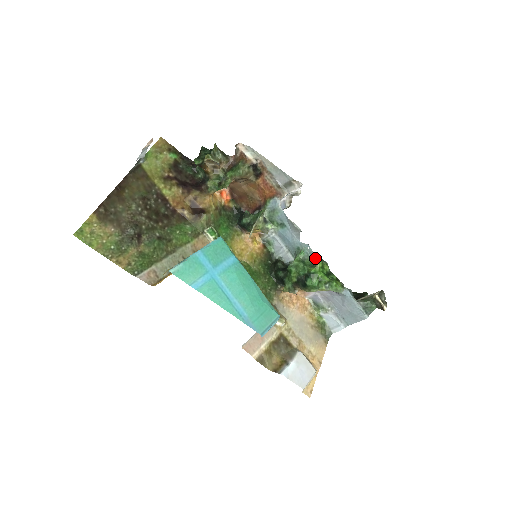
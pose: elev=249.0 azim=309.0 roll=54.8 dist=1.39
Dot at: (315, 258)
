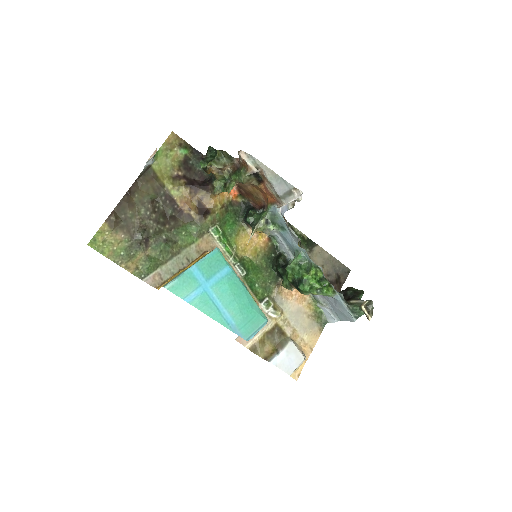
Dot at: (311, 263)
